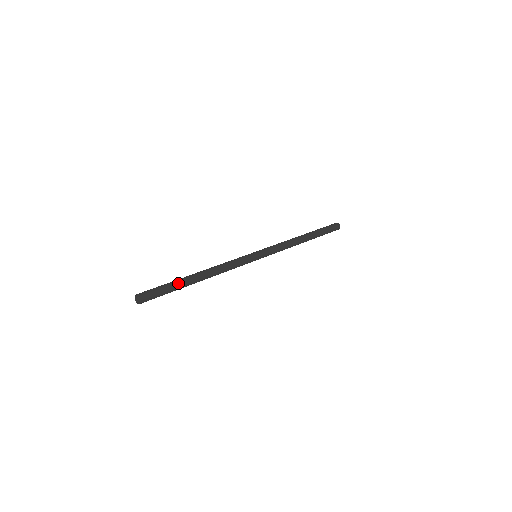
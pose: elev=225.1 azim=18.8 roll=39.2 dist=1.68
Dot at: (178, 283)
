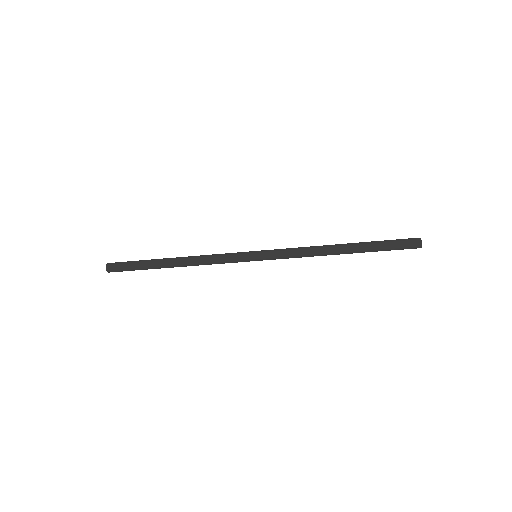
Dot at: (147, 267)
